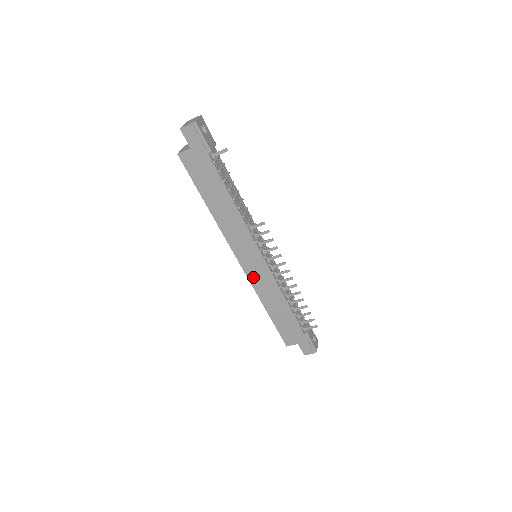
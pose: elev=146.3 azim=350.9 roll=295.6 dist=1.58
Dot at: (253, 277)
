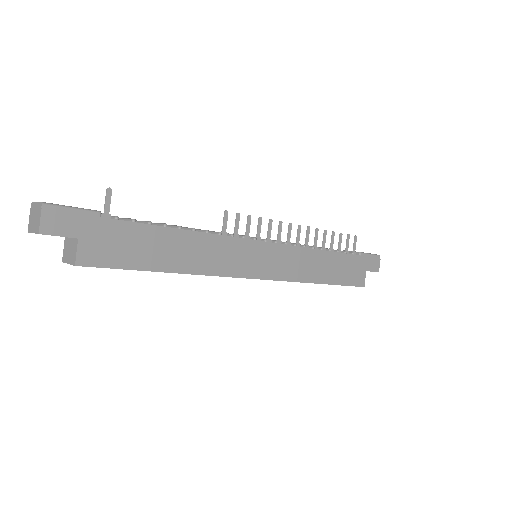
Dot at: (281, 273)
